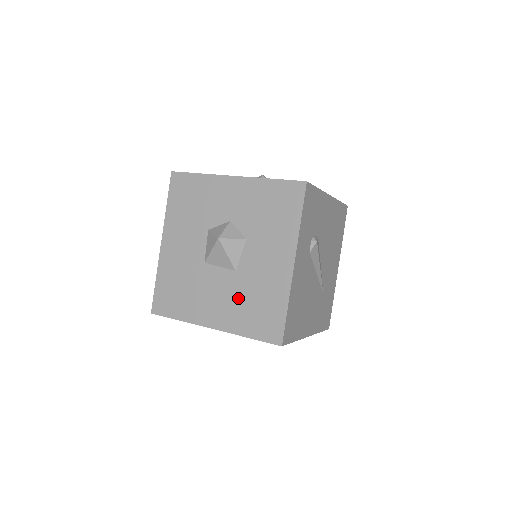
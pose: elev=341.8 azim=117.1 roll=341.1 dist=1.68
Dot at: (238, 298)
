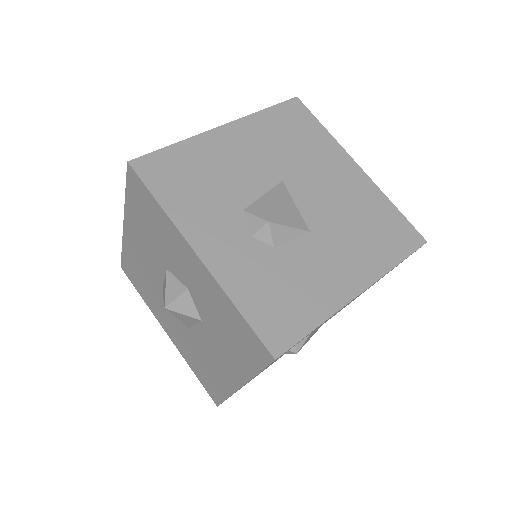
Dot at: (189, 345)
